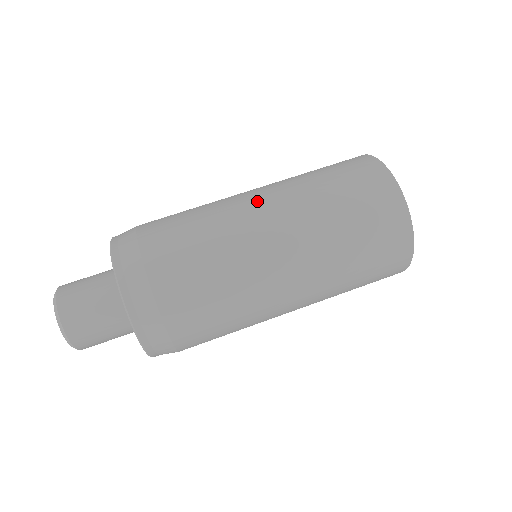
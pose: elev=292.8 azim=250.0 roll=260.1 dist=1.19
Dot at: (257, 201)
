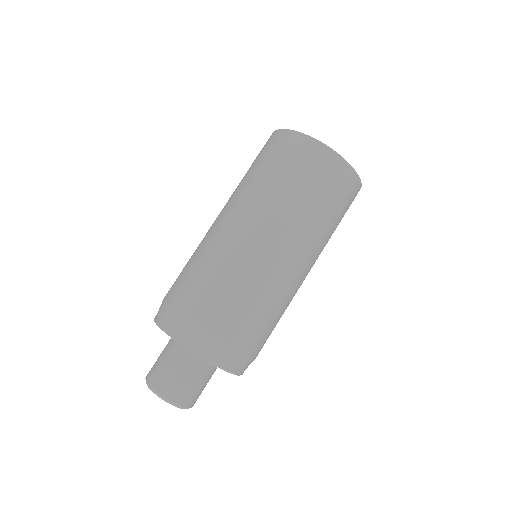
Dot at: (228, 221)
